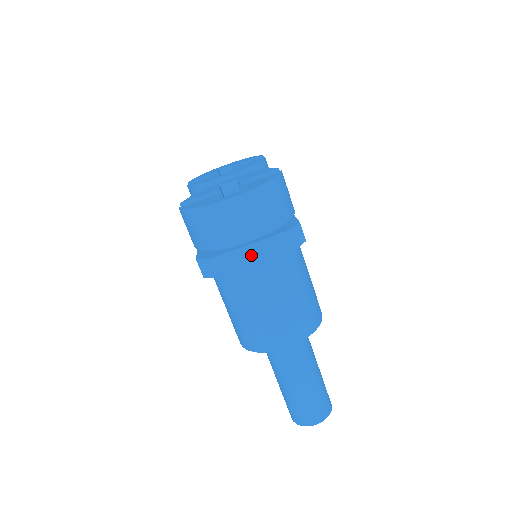
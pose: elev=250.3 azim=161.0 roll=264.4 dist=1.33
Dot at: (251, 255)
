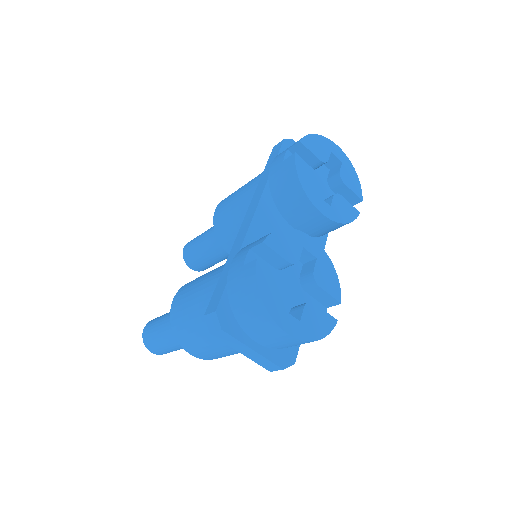
Dot at: (246, 351)
